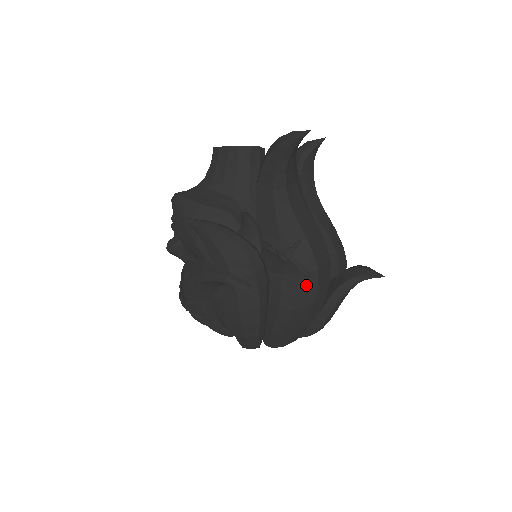
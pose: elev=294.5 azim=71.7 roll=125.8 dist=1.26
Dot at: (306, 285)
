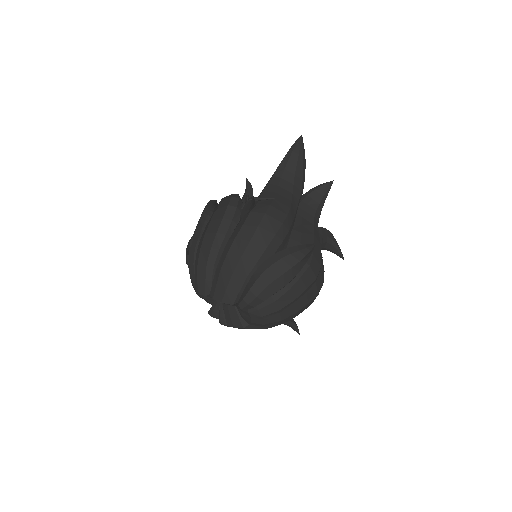
Dot at: (252, 220)
